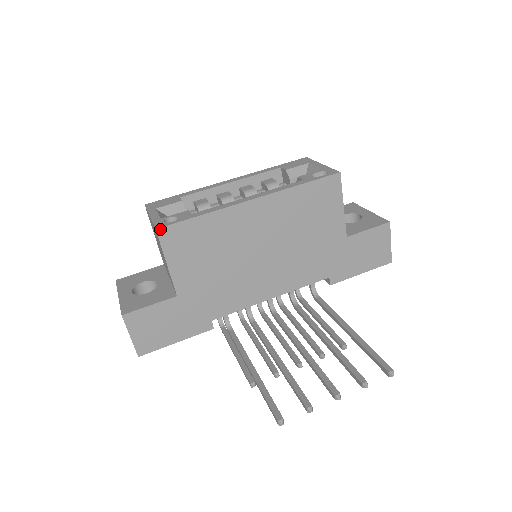
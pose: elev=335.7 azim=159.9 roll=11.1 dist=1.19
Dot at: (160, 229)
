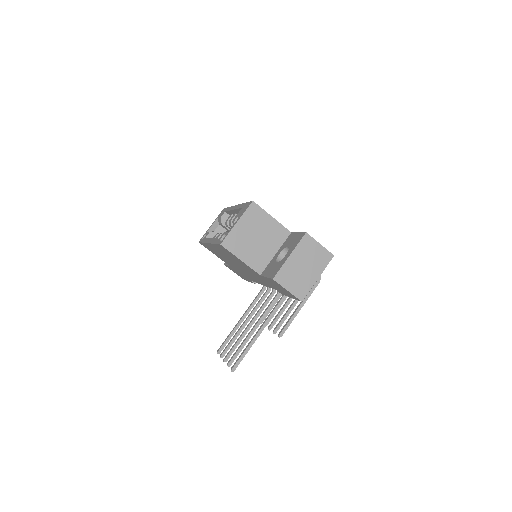
Dot at: (199, 242)
